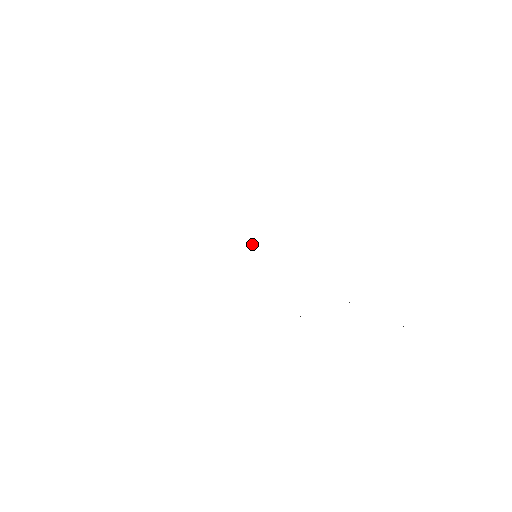
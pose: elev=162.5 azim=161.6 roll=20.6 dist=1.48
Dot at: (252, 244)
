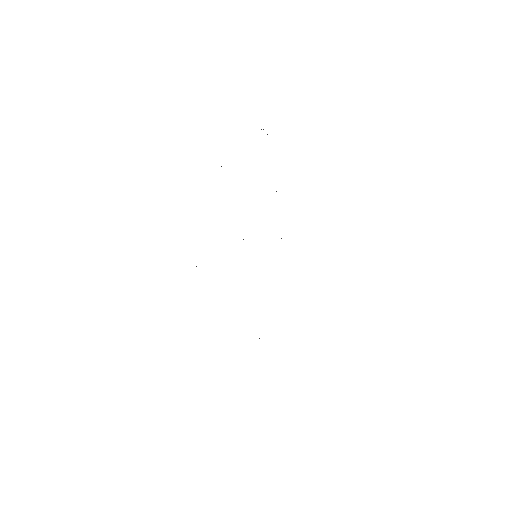
Dot at: occluded
